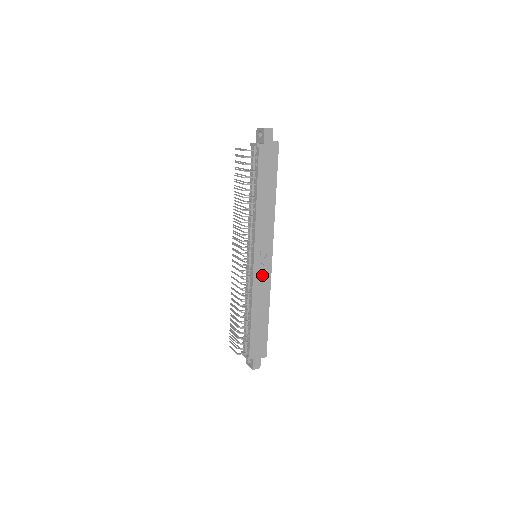
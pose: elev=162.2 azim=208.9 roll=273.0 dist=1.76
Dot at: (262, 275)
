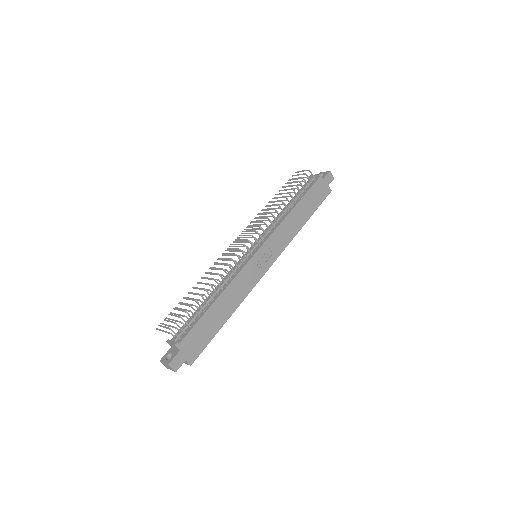
Dot at: (252, 273)
